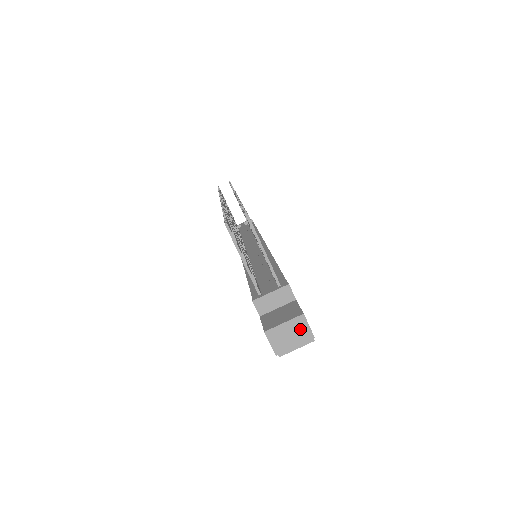
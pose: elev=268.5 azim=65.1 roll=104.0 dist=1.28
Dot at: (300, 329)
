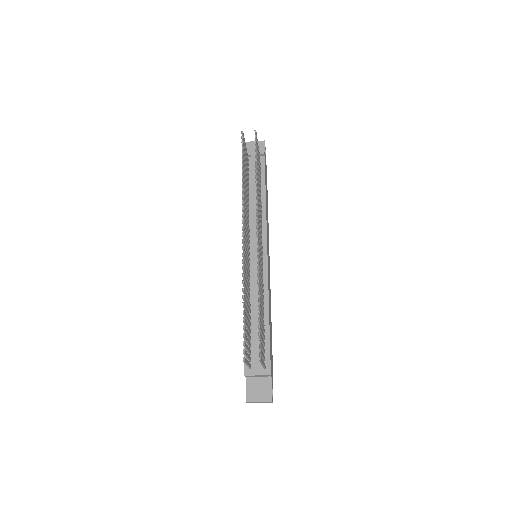
Dot at: (267, 402)
